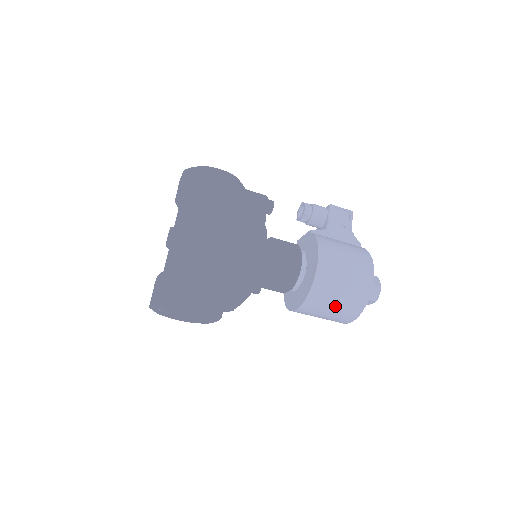
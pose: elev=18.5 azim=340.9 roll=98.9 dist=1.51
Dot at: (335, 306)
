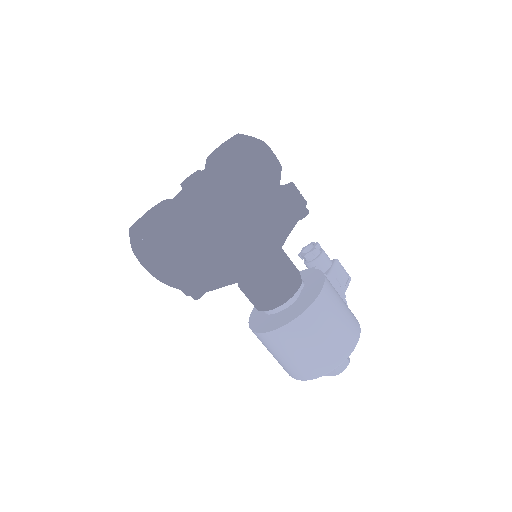
Dot at: (310, 349)
